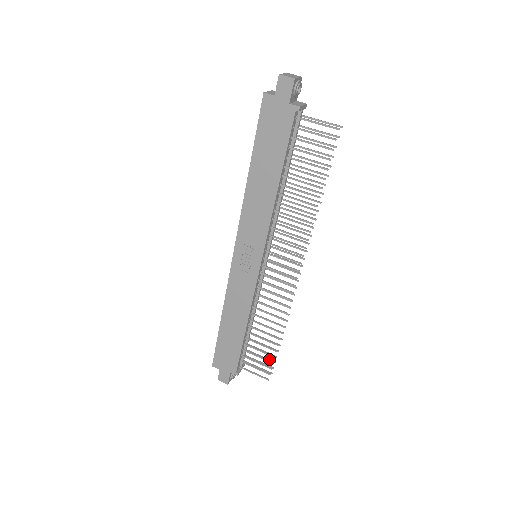
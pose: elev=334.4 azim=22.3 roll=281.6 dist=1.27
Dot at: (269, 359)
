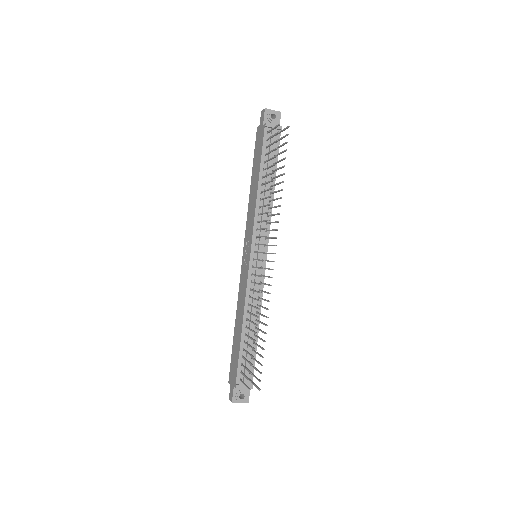
Dot at: occluded
